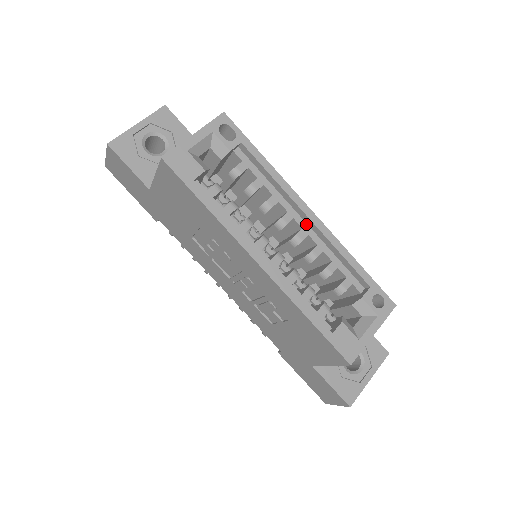
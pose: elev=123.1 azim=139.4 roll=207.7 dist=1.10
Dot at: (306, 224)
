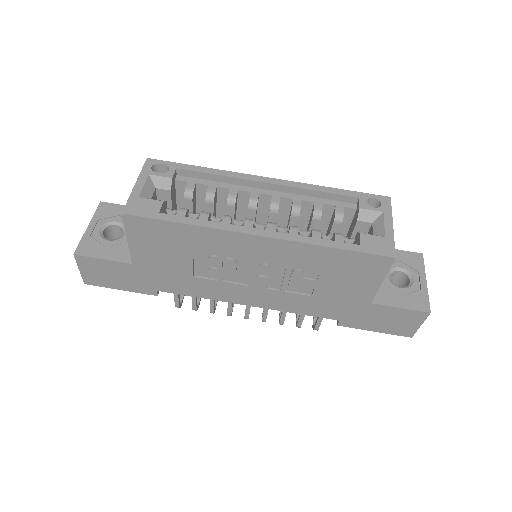
Dot at: (272, 191)
